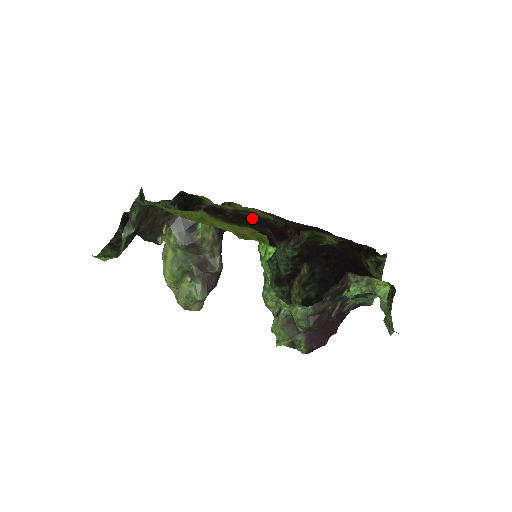
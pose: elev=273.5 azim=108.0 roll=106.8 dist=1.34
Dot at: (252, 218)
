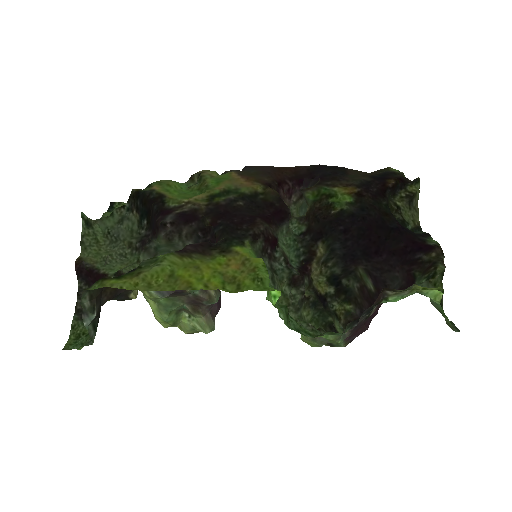
Dot at: (235, 206)
